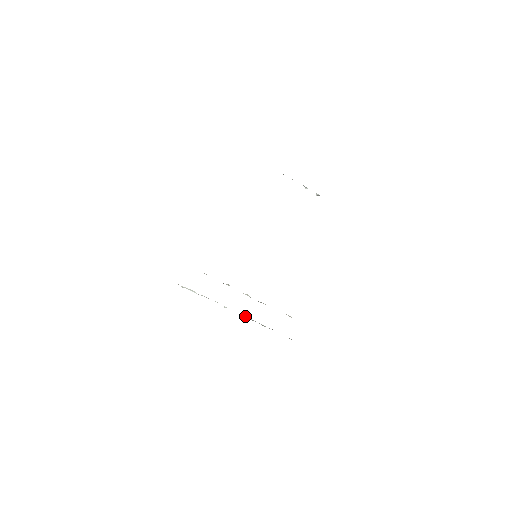
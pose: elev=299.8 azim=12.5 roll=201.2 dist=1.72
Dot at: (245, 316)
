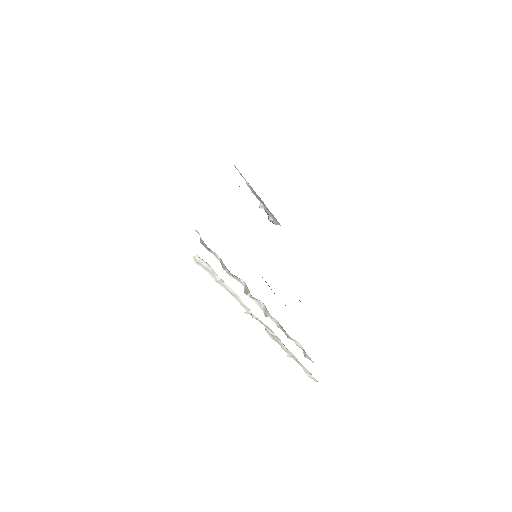
Dot at: (268, 330)
